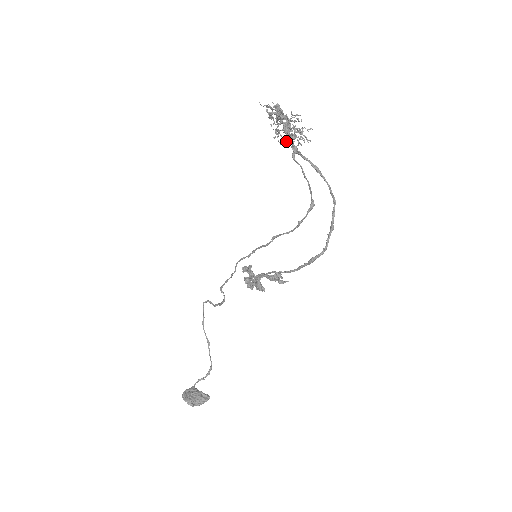
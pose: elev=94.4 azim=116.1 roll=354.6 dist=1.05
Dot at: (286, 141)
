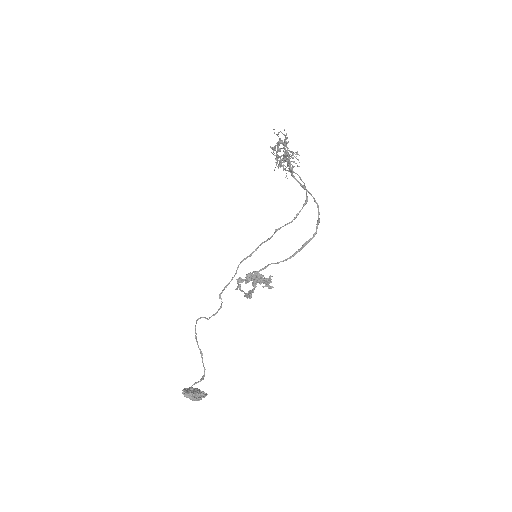
Dot at: (288, 160)
